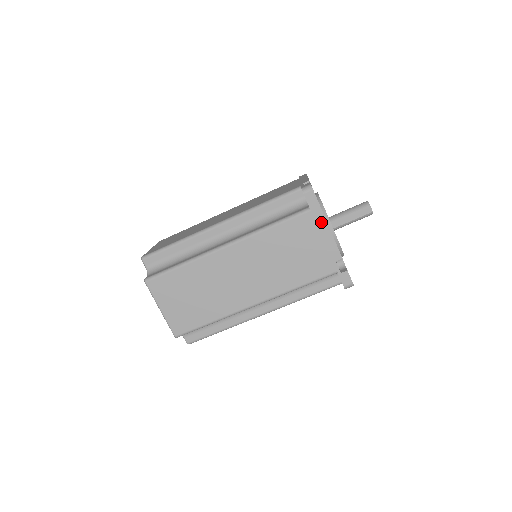
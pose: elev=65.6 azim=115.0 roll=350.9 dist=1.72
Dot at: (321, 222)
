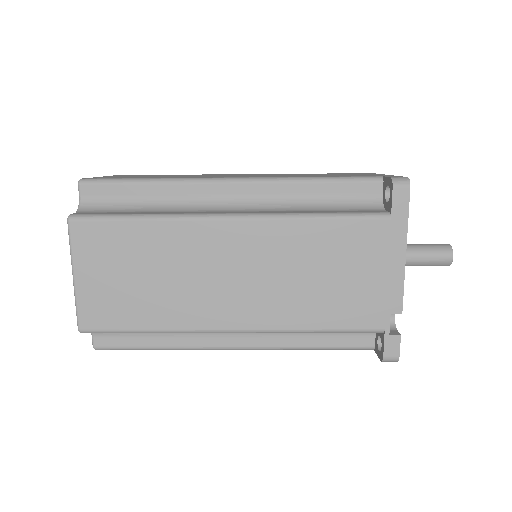
Dot at: occluded
